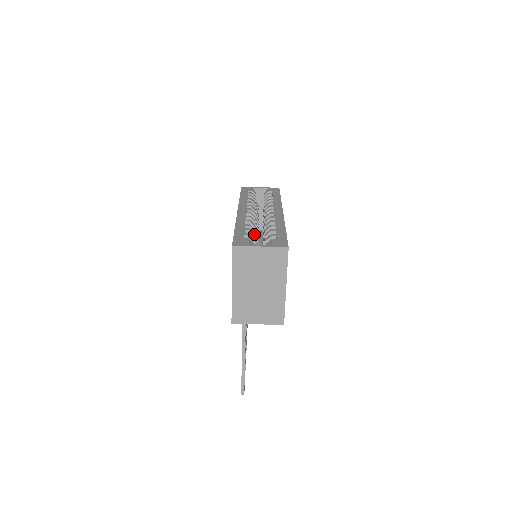
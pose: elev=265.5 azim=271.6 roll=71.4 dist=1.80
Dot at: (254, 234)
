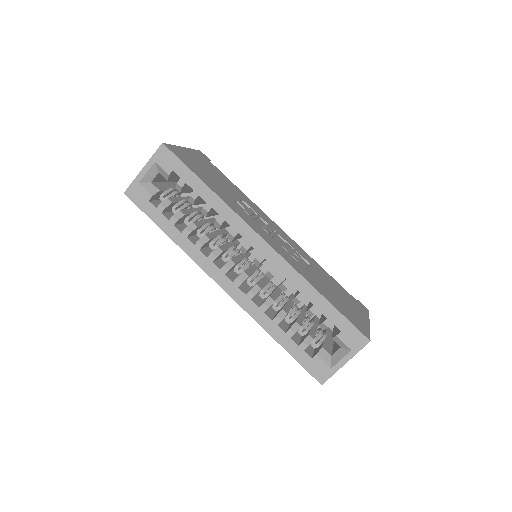
Dot at: (298, 326)
